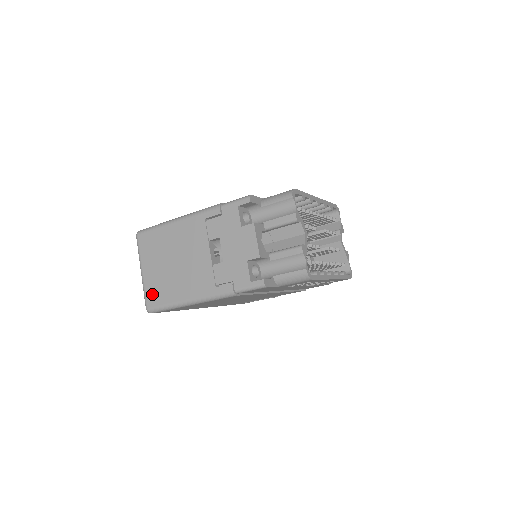
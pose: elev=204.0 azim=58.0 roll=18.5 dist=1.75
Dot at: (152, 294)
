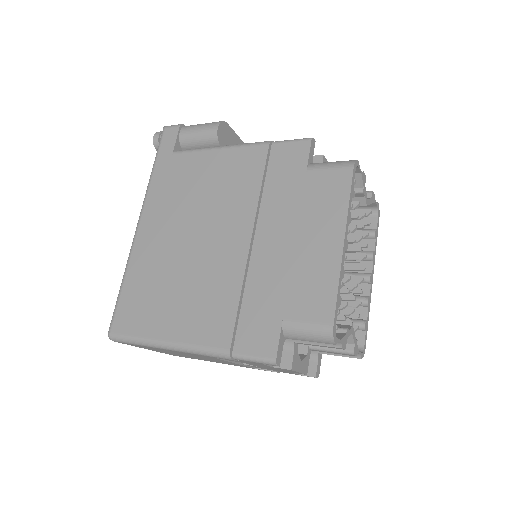
Dot at: occluded
